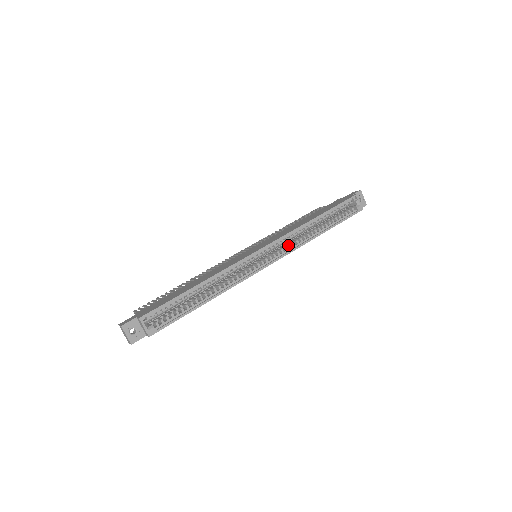
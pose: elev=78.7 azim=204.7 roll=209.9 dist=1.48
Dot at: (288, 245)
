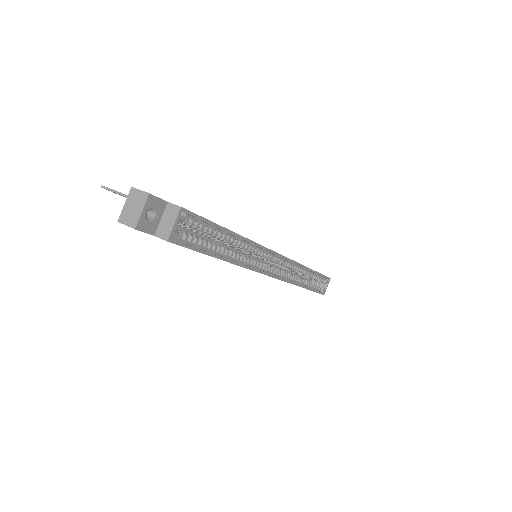
Dot at: (287, 273)
